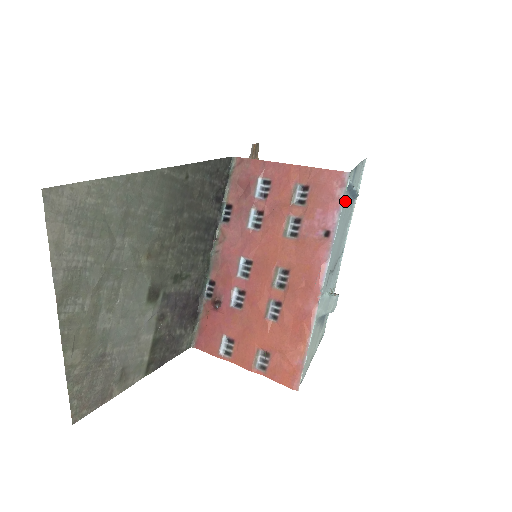
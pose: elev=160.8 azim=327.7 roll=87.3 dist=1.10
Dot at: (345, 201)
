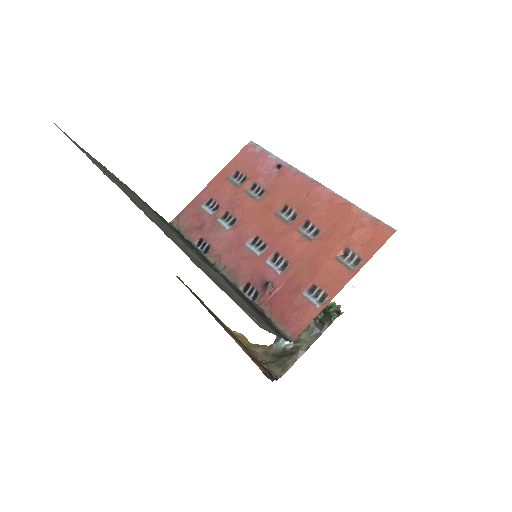
Dot at: occluded
